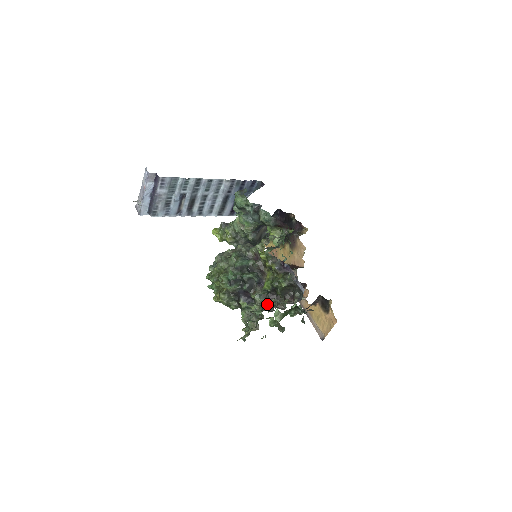
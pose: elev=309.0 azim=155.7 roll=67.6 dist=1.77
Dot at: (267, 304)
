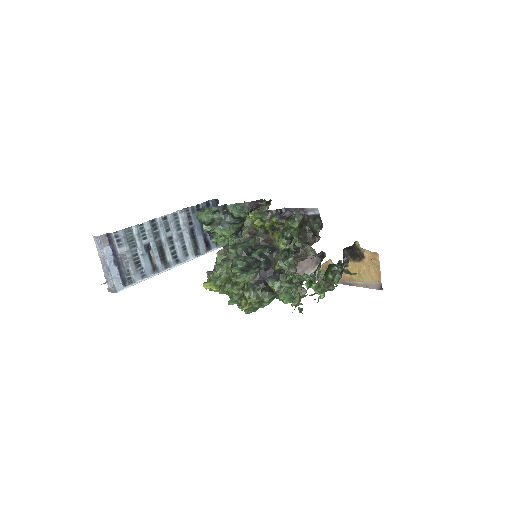
Dot at: (292, 241)
